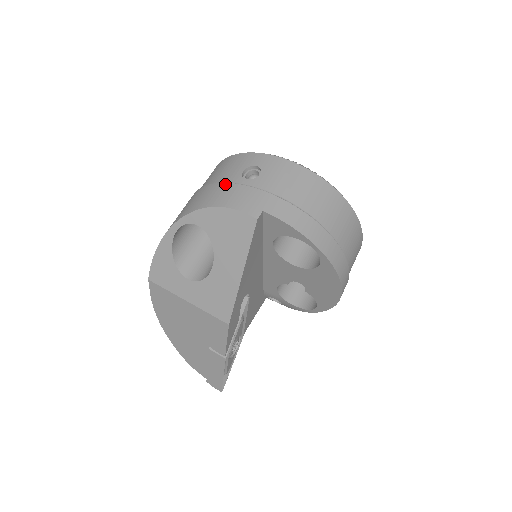
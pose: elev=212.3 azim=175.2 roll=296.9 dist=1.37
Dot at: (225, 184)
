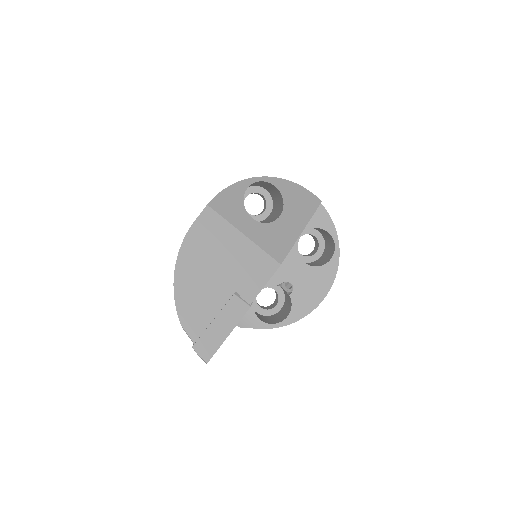
Dot at: occluded
